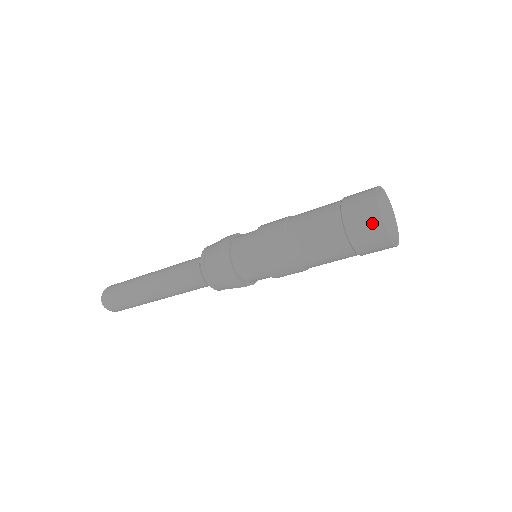
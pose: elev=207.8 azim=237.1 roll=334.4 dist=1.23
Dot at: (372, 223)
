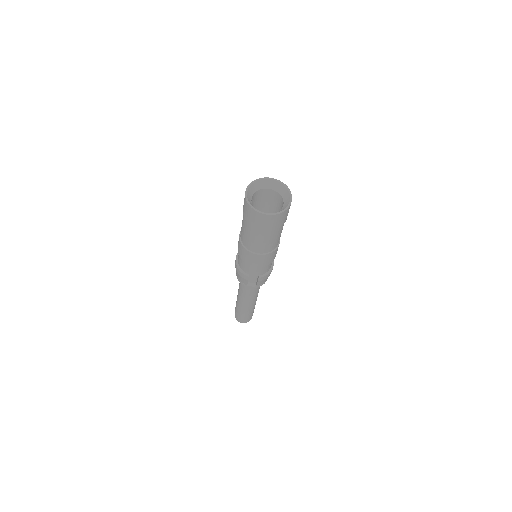
Dot at: (245, 201)
